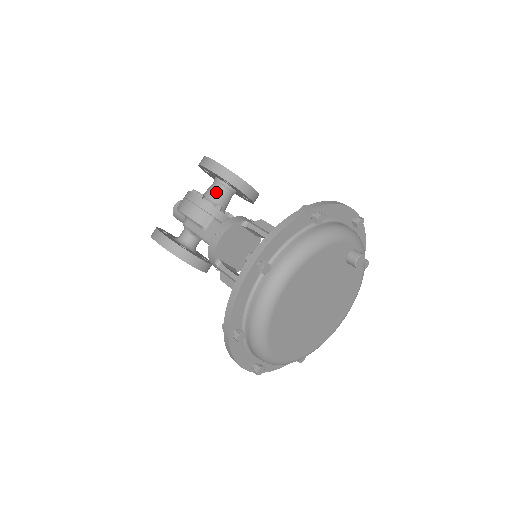
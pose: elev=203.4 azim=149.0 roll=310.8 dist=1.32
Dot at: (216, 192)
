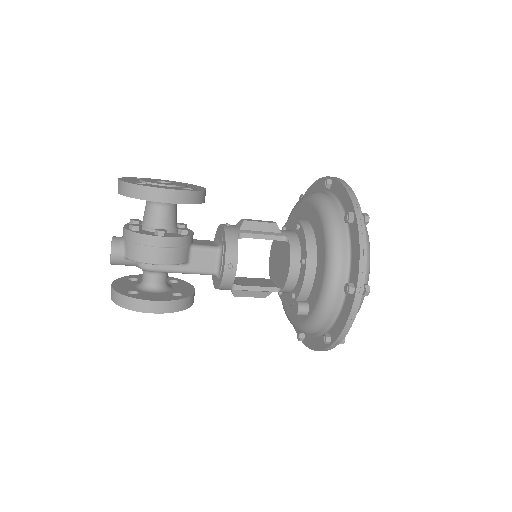
Dot at: (169, 216)
